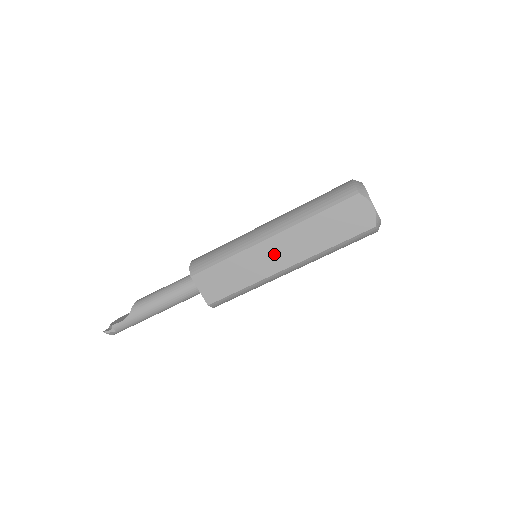
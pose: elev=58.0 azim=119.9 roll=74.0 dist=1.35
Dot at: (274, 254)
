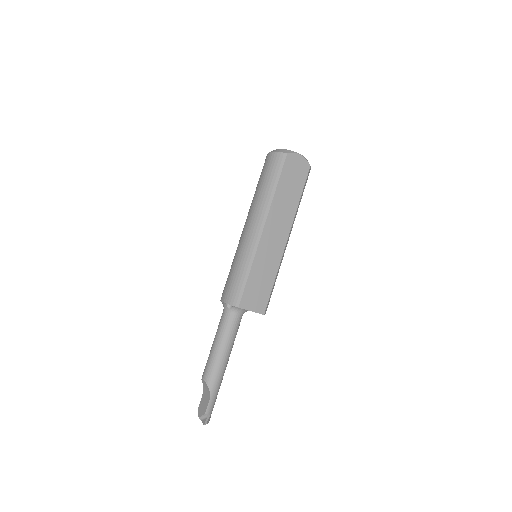
Dot at: (274, 238)
